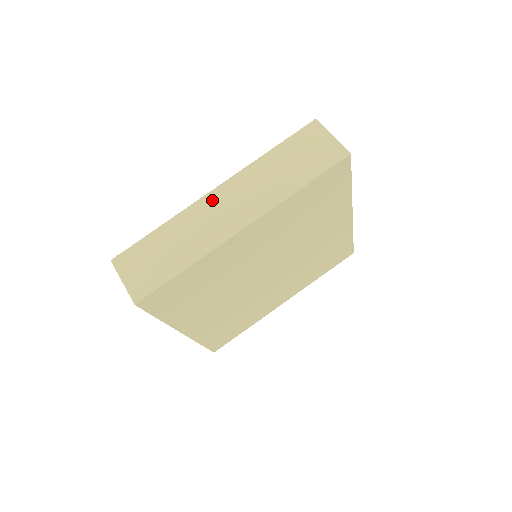
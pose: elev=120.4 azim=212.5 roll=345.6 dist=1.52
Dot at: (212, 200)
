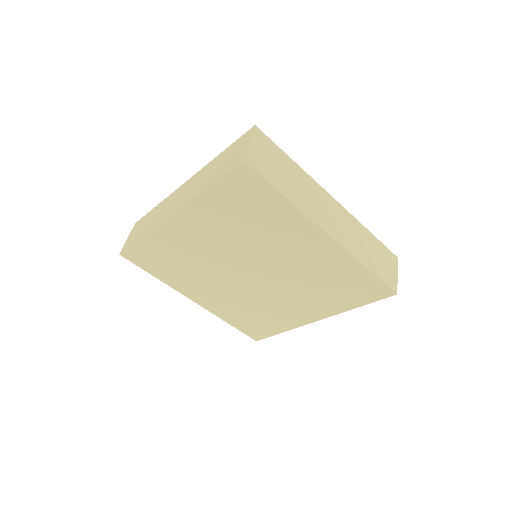
Dot at: (179, 190)
